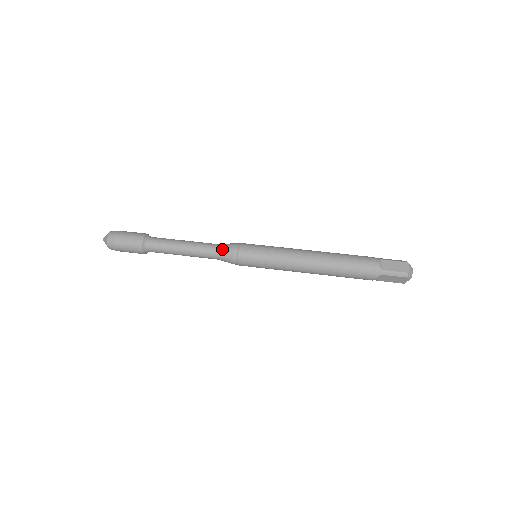
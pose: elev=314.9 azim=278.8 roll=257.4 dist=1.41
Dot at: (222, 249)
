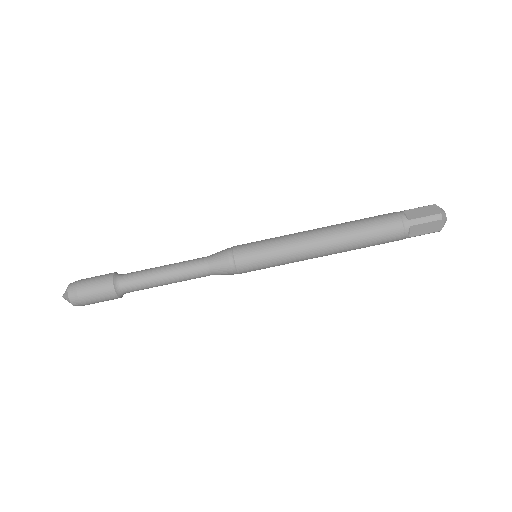
Dot at: (216, 274)
